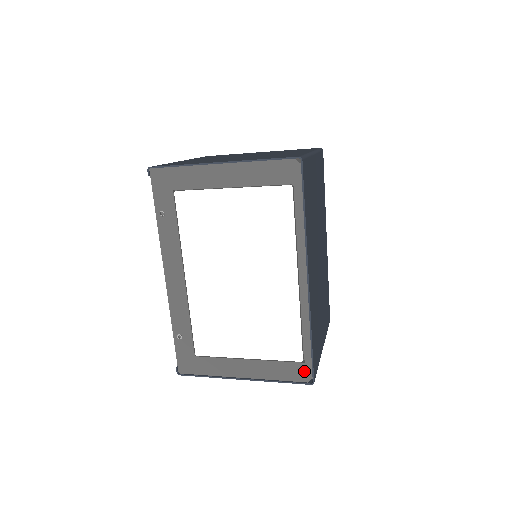
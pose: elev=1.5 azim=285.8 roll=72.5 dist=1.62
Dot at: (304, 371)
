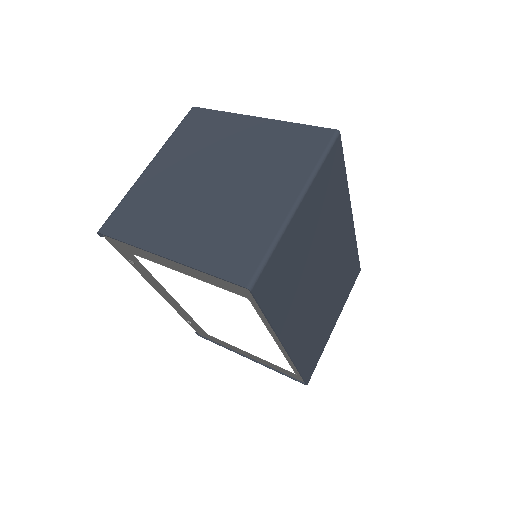
Dot at: (298, 377)
